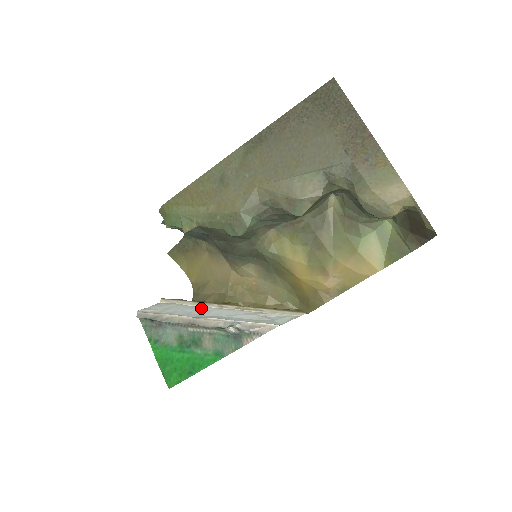
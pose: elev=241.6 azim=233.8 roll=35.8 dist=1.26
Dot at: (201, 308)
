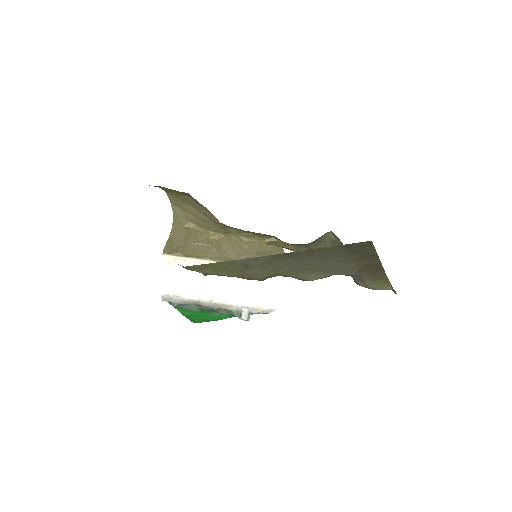
Dot at: occluded
